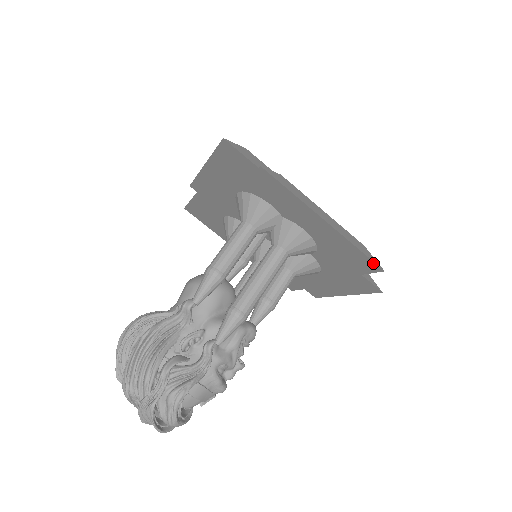
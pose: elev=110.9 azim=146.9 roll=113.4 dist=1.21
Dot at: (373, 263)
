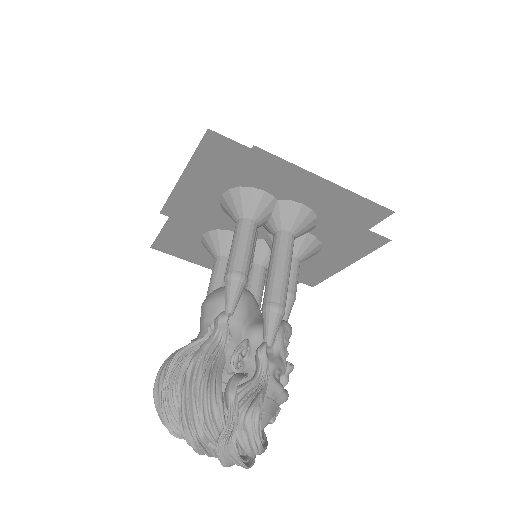
Dot at: (382, 208)
